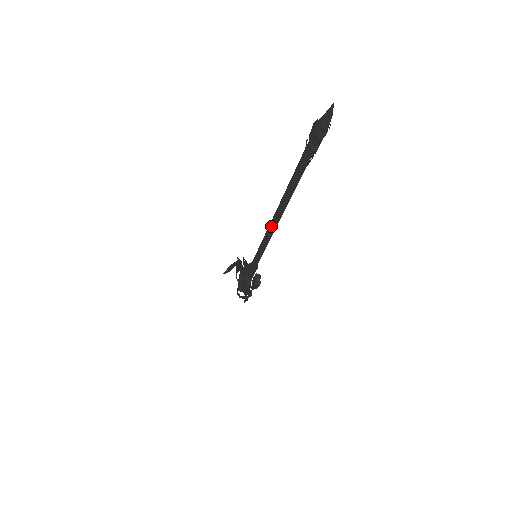
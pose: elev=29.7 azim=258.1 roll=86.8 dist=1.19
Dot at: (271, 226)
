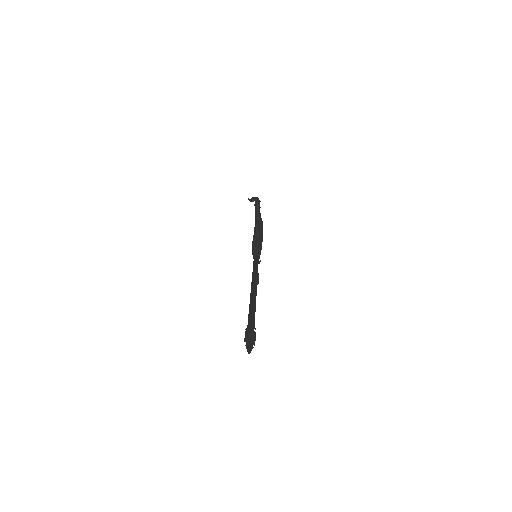
Dot at: occluded
